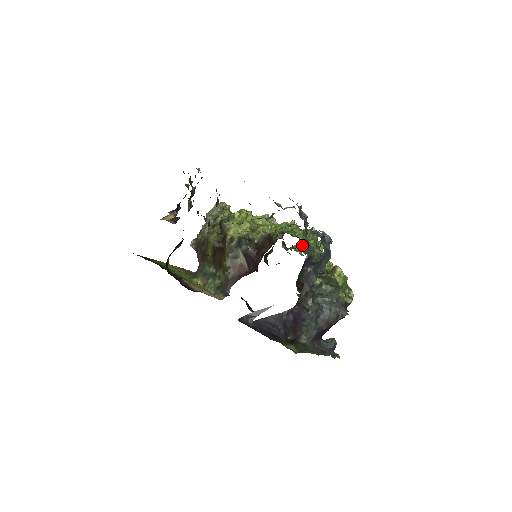
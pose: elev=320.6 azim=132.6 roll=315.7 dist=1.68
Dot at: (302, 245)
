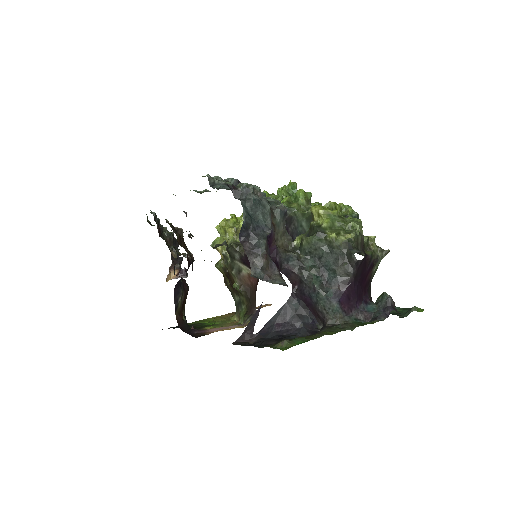
Dot at: occluded
